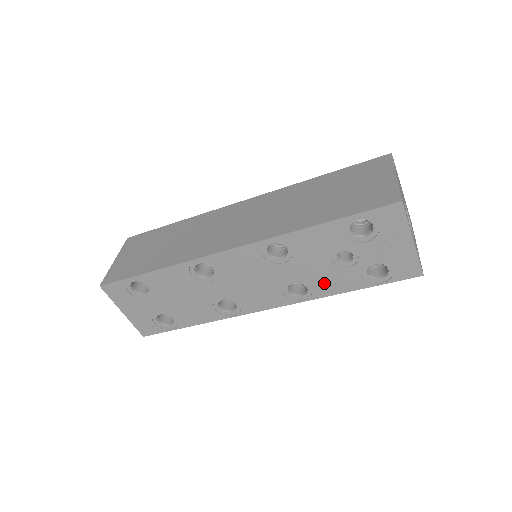
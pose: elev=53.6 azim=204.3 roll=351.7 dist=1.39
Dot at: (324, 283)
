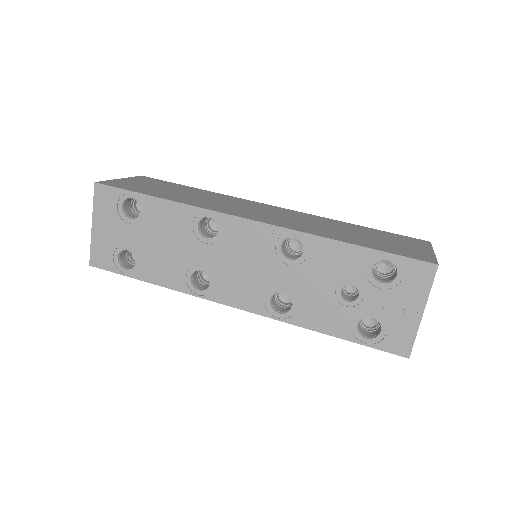
Dot at: (311, 310)
